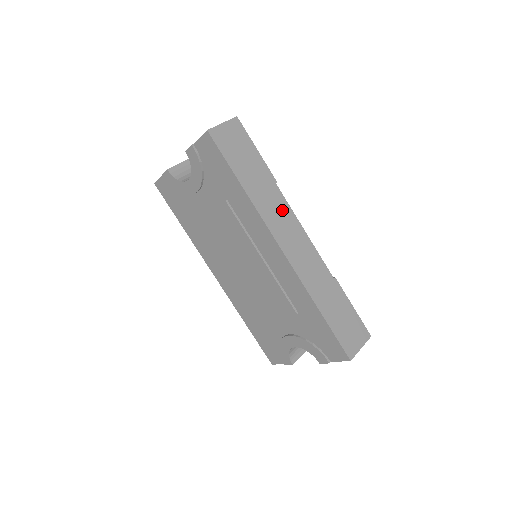
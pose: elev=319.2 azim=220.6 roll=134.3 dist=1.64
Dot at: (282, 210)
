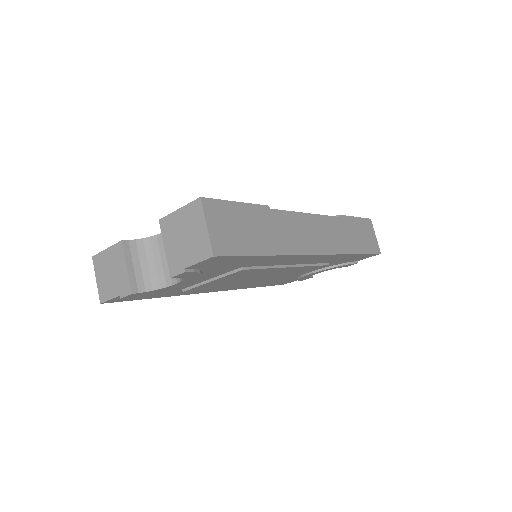
Dot at: (292, 224)
